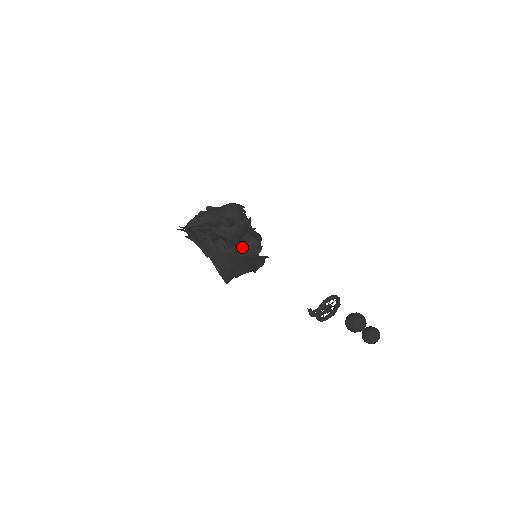
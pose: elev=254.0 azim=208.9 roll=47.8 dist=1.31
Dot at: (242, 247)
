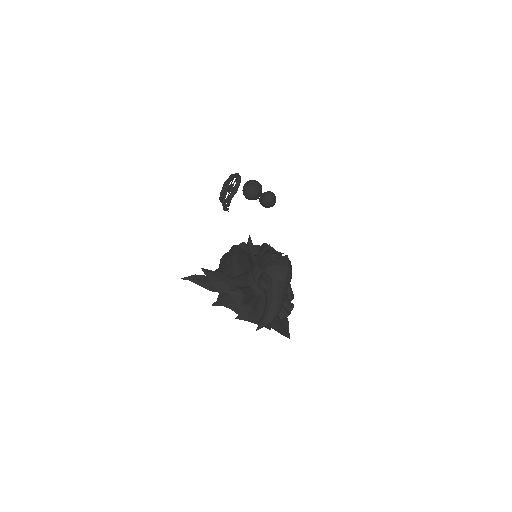
Dot at: occluded
